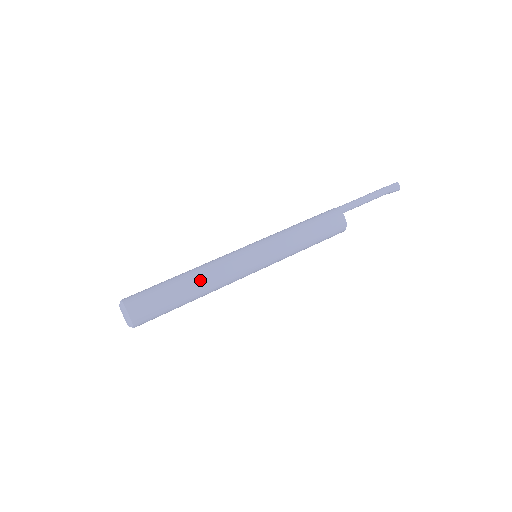
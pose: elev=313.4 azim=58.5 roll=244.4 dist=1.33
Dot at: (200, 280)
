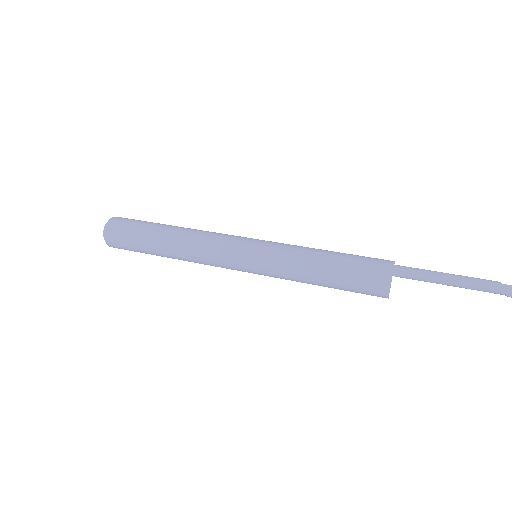
Dot at: (176, 246)
